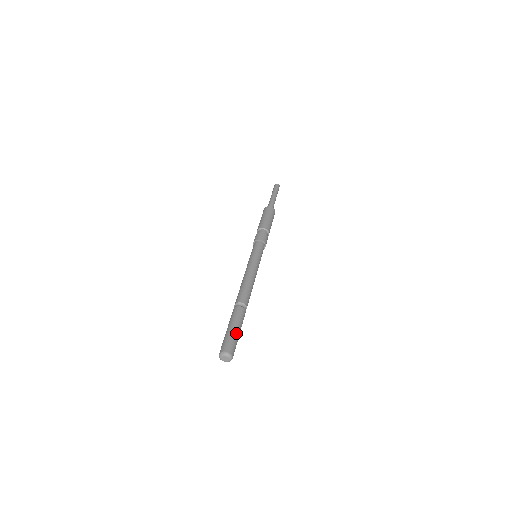
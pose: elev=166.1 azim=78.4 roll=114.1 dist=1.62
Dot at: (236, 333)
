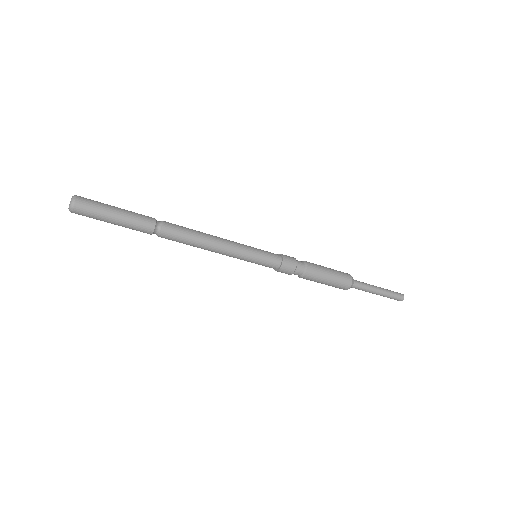
Dot at: (111, 206)
